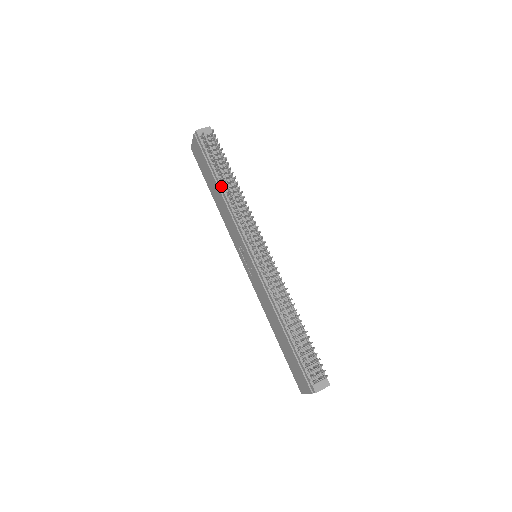
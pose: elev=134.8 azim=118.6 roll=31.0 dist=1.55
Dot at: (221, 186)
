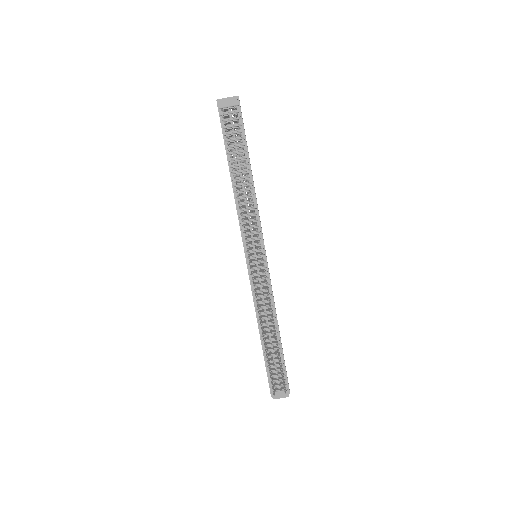
Dot at: (232, 177)
